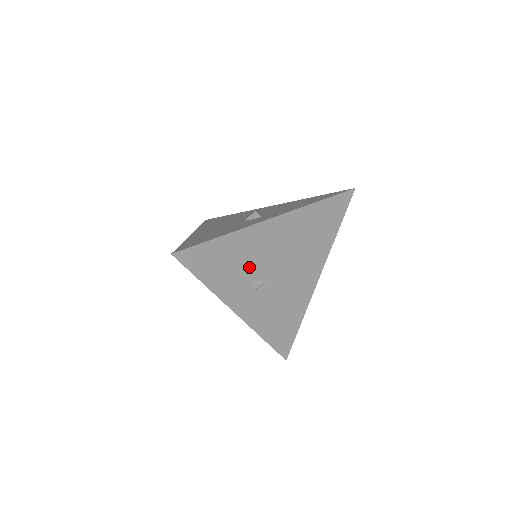
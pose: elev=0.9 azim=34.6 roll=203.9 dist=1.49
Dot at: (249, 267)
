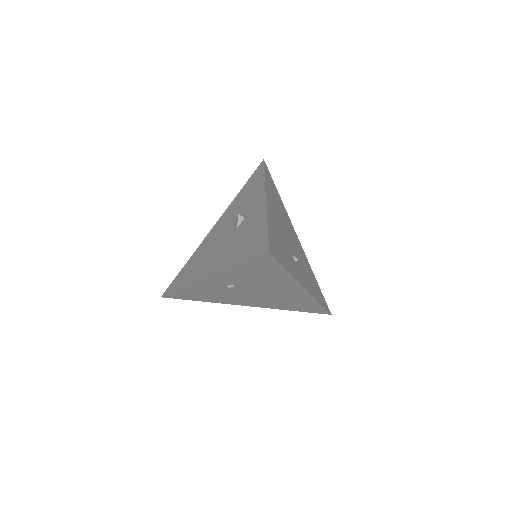
Dot at: (285, 244)
